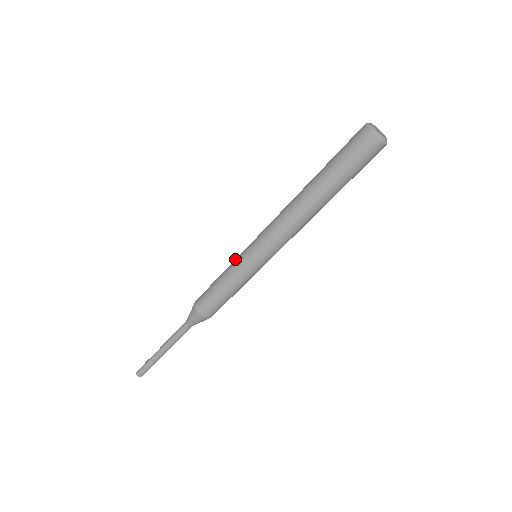
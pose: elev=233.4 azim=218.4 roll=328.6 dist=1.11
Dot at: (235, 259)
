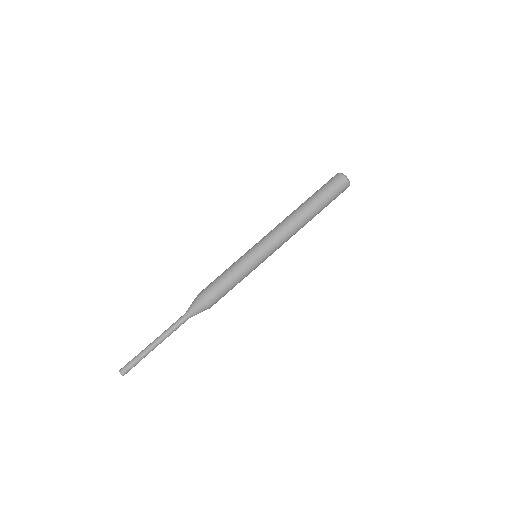
Dot at: occluded
